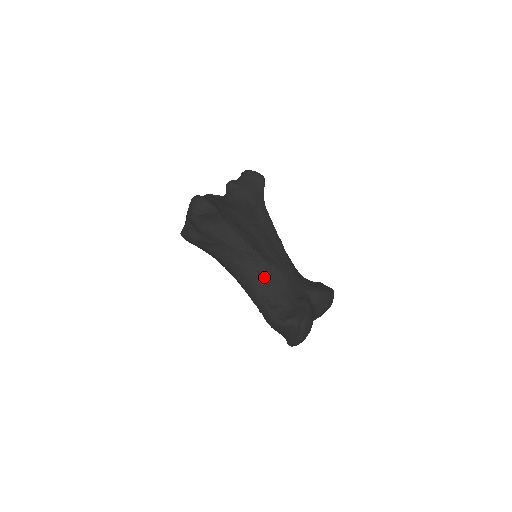
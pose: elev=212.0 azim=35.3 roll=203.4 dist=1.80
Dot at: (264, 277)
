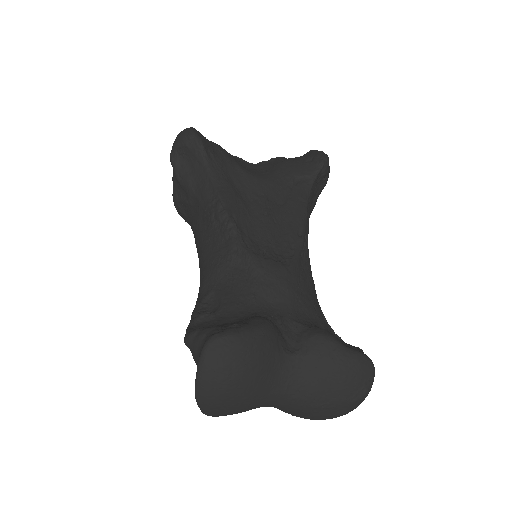
Dot at: (223, 263)
